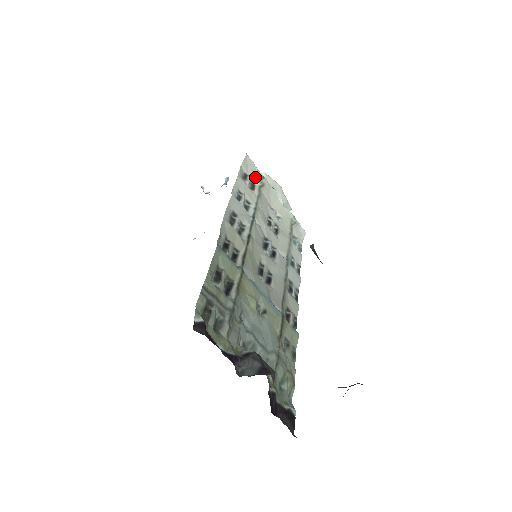
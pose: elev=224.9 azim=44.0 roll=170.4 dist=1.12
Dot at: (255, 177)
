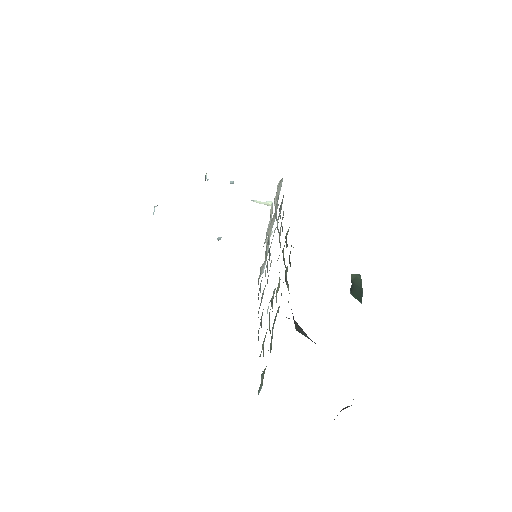
Dot at: (277, 198)
